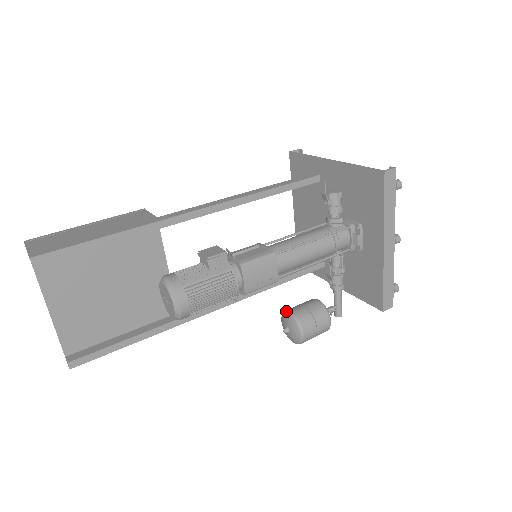
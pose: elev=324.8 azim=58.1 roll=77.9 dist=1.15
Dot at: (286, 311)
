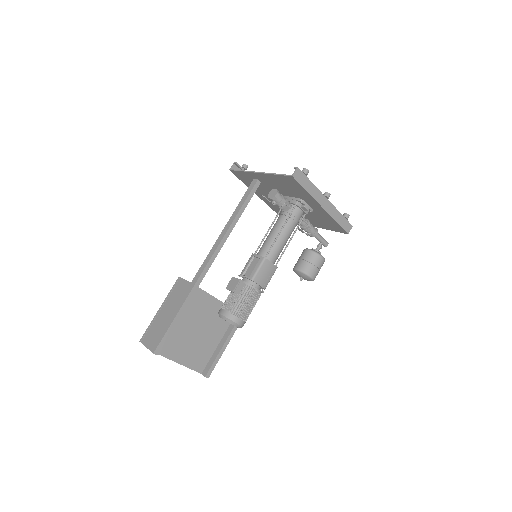
Dot at: (294, 269)
